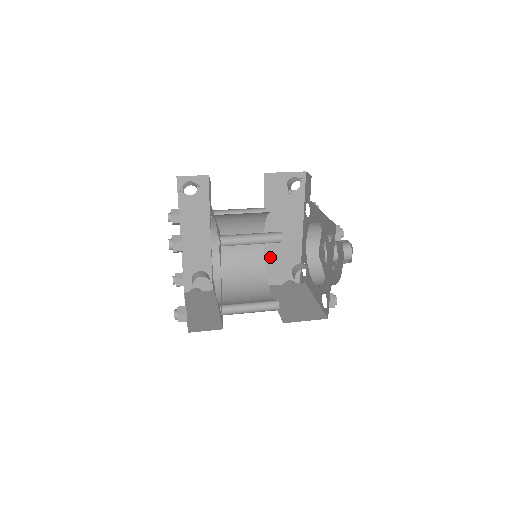
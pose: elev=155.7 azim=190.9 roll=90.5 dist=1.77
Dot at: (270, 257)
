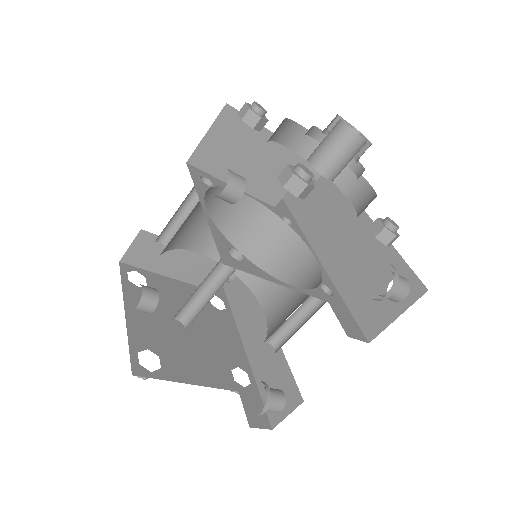
Dot at: (340, 272)
